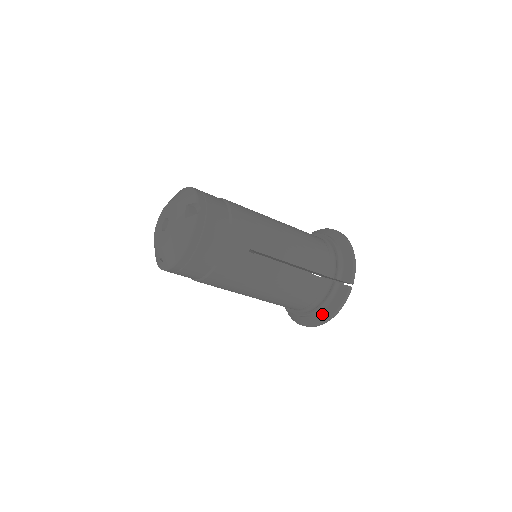
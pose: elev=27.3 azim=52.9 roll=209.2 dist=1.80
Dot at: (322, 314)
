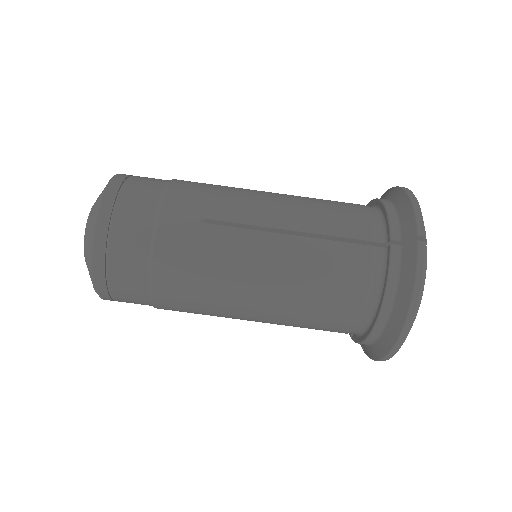
Dot at: (394, 314)
